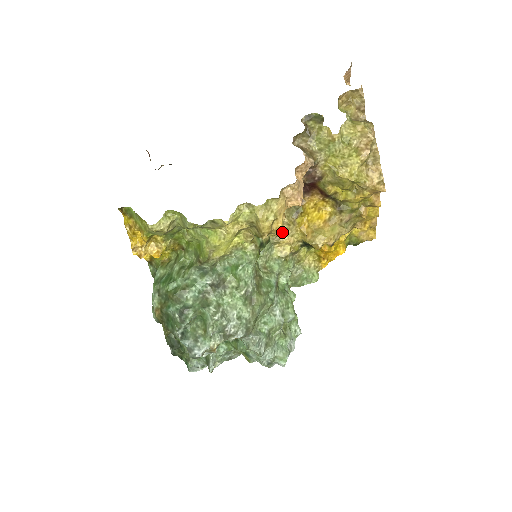
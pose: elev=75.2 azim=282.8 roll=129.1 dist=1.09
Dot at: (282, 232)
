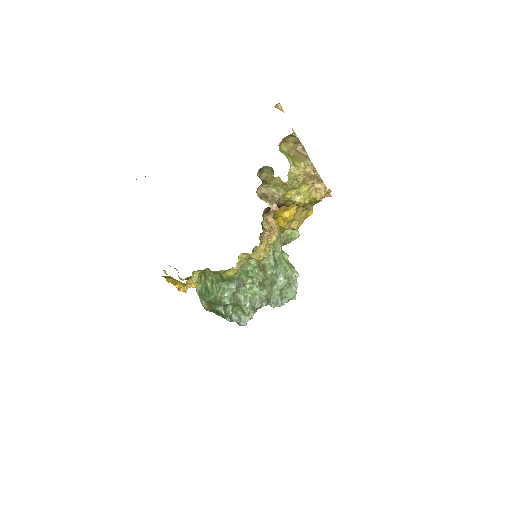
Dot at: occluded
